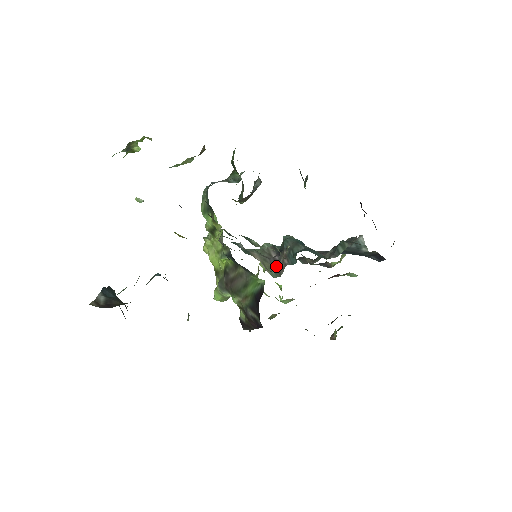
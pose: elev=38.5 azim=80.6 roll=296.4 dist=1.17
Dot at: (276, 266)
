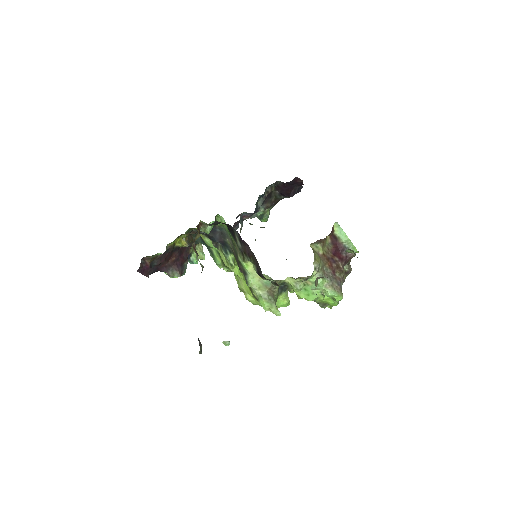
Dot at: occluded
